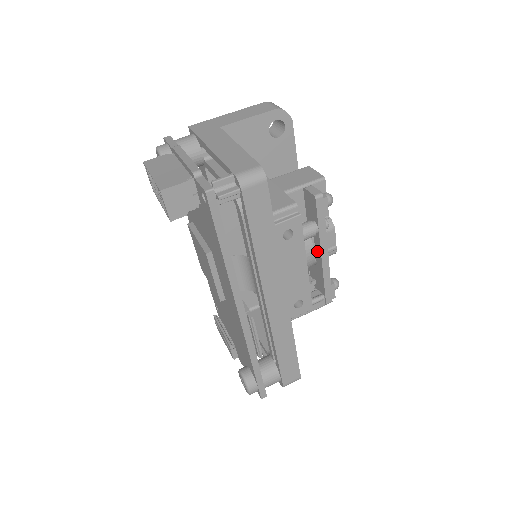
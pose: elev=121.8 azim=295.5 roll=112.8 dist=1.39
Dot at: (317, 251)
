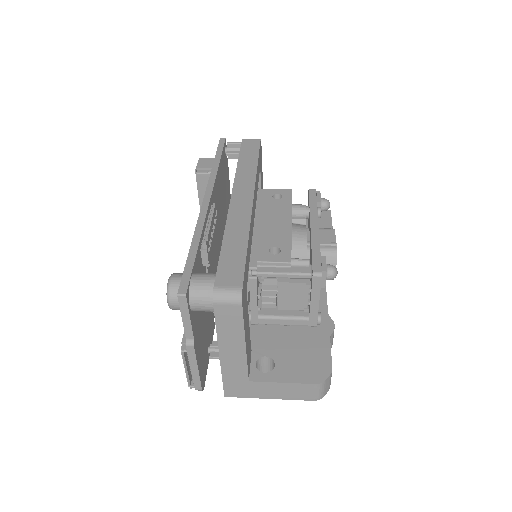
Dot at: occluded
